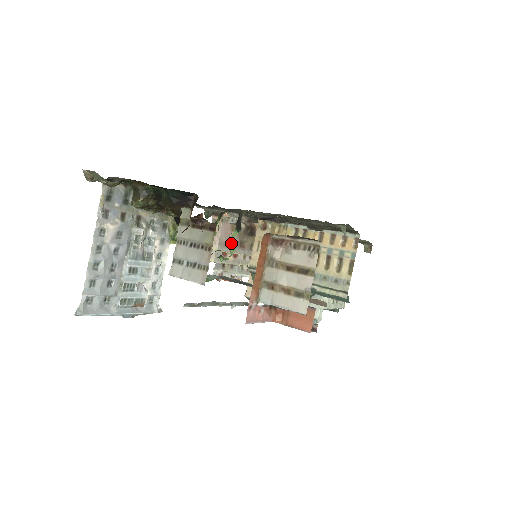
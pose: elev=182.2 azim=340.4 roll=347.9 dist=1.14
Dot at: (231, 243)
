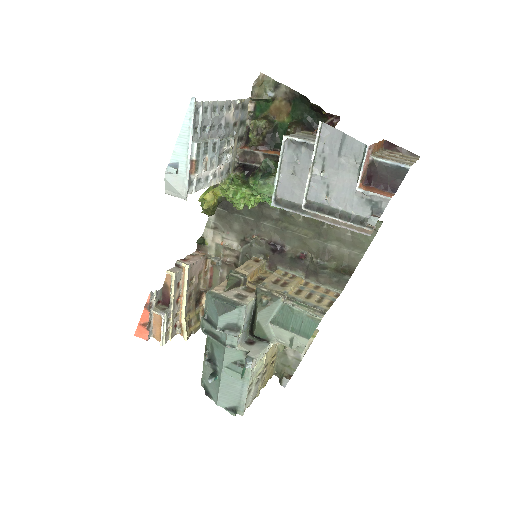
Dot at: (190, 282)
